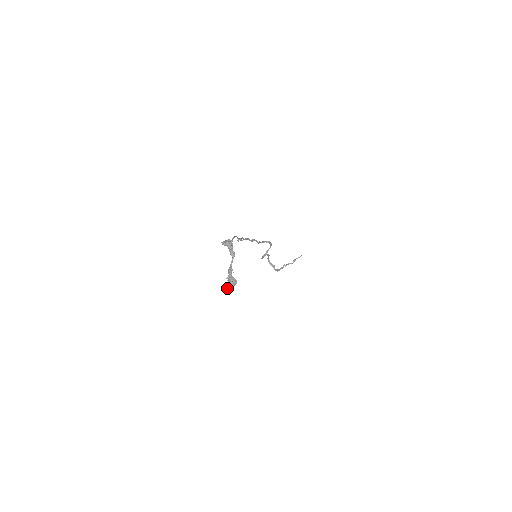
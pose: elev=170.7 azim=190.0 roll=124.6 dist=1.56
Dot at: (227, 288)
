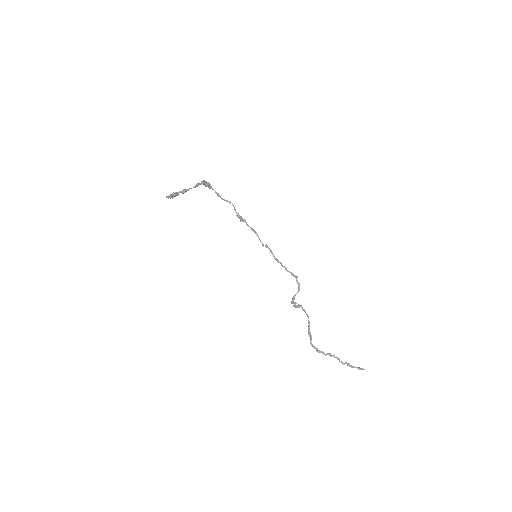
Dot at: (168, 196)
